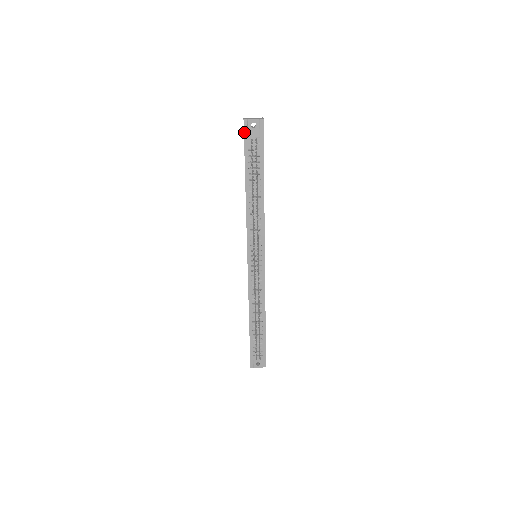
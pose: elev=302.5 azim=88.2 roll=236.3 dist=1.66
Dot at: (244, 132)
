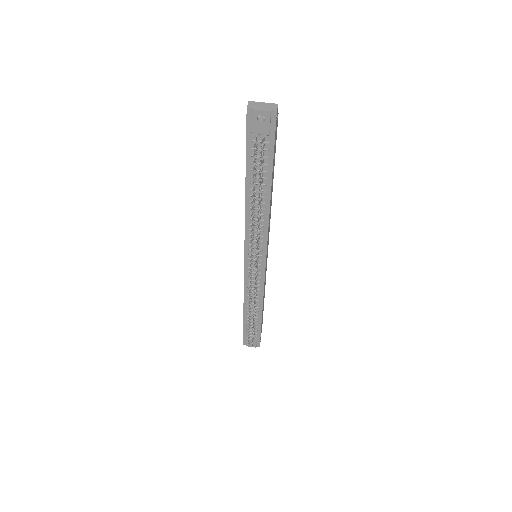
Dot at: (247, 125)
